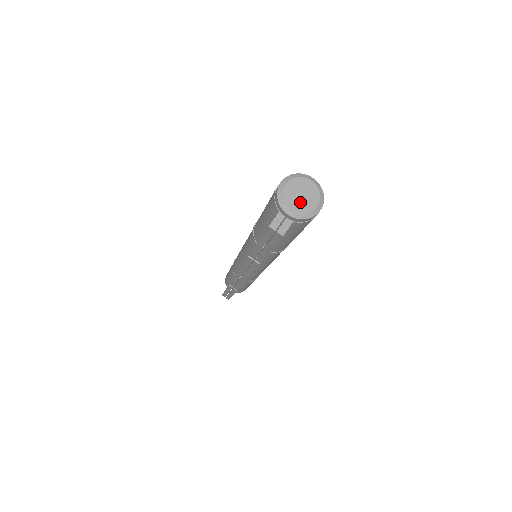
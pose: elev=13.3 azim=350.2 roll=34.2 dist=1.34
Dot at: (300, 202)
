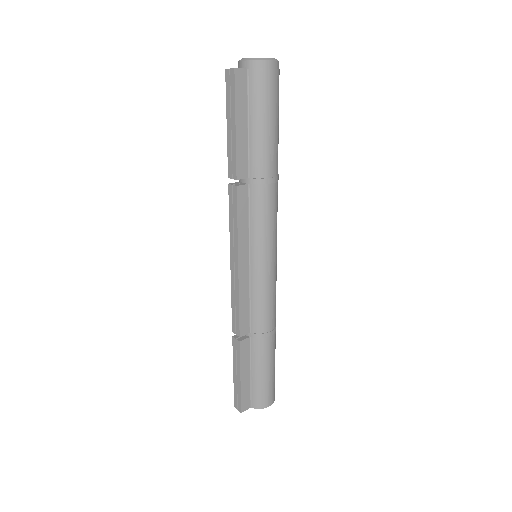
Dot at: occluded
